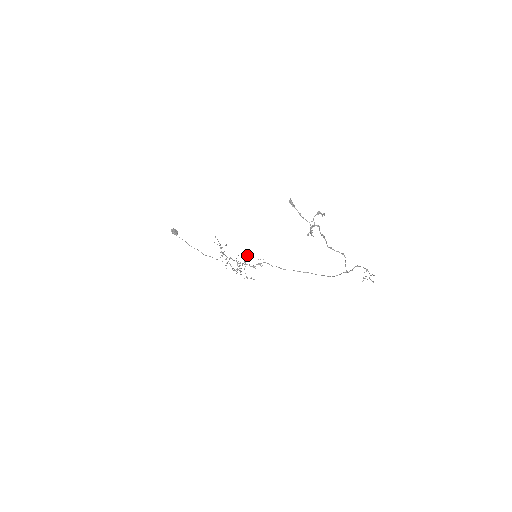
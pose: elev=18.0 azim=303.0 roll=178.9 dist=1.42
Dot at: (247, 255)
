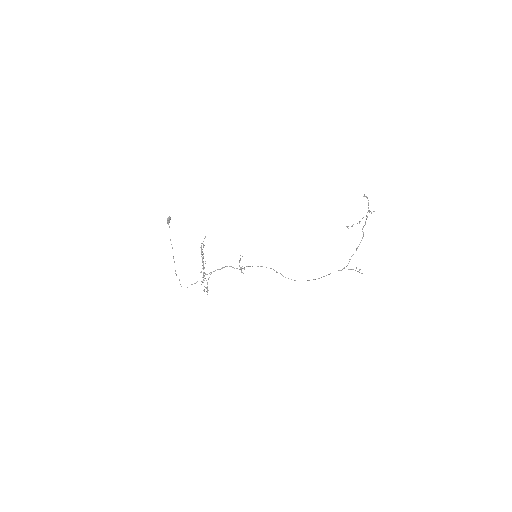
Dot at: occluded
